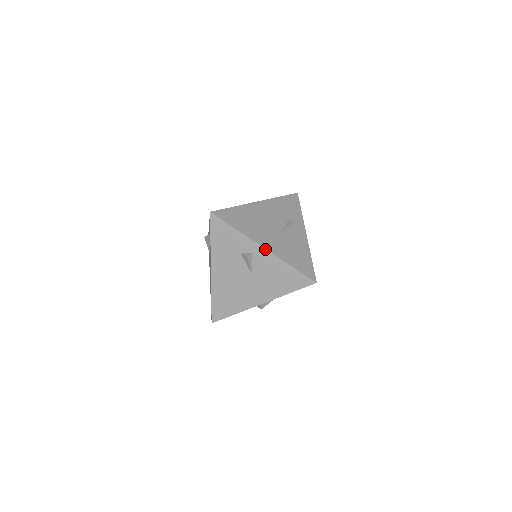
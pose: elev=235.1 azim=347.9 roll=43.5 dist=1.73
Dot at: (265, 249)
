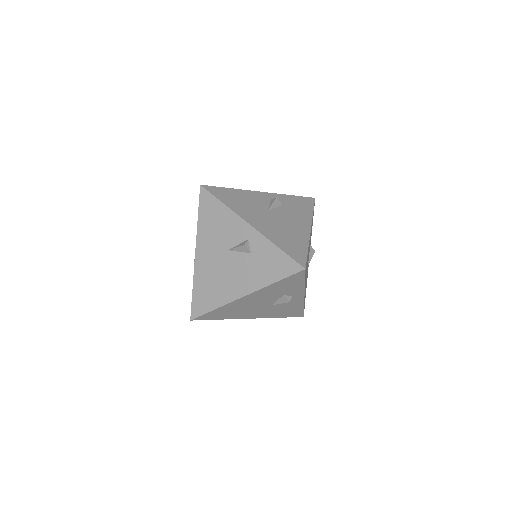
Dot at: (304, 297)
